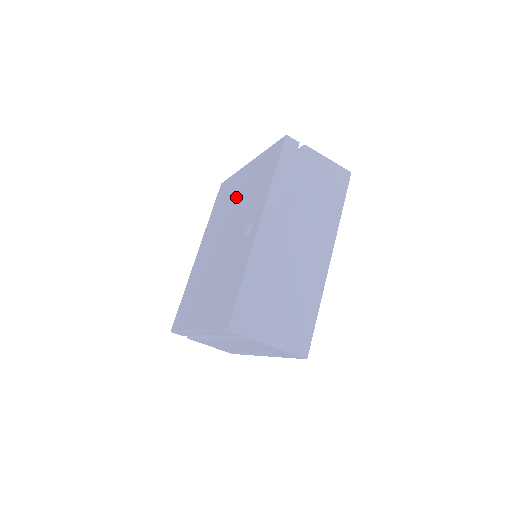
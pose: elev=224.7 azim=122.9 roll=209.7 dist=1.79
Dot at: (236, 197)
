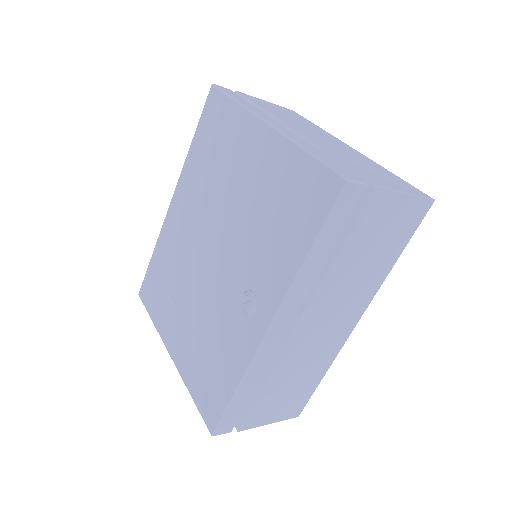
Dot at: (236, 182)
